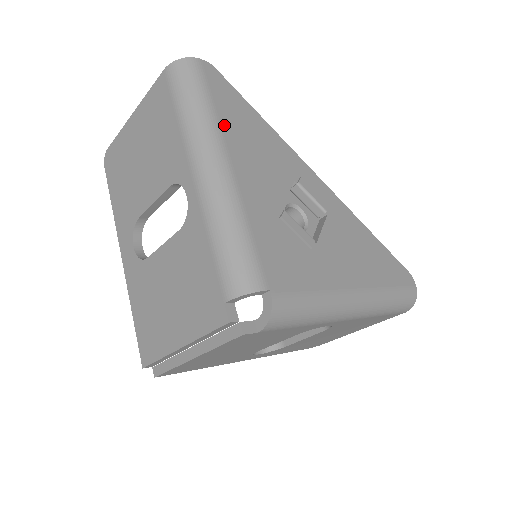
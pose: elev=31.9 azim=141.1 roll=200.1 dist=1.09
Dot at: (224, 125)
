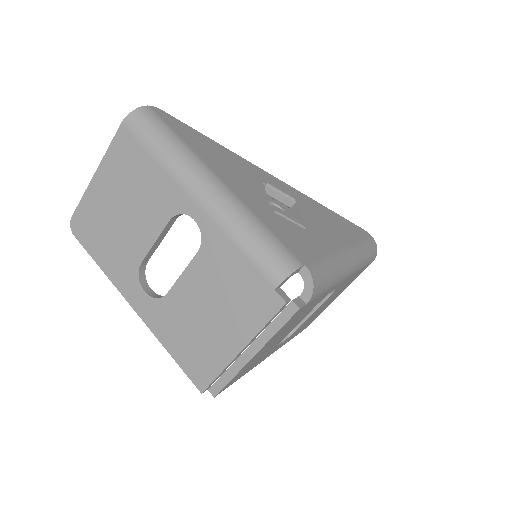
Dot at: (198, 153)
